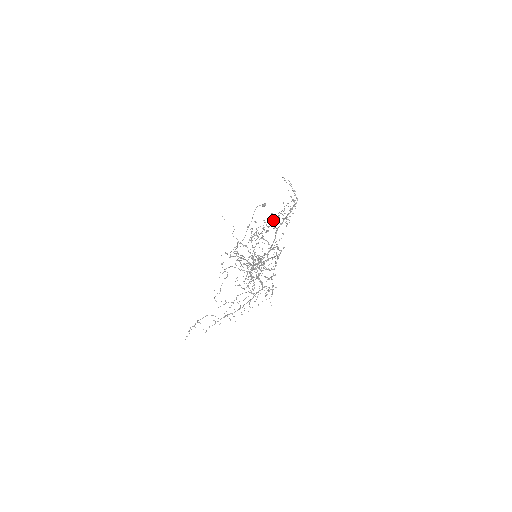
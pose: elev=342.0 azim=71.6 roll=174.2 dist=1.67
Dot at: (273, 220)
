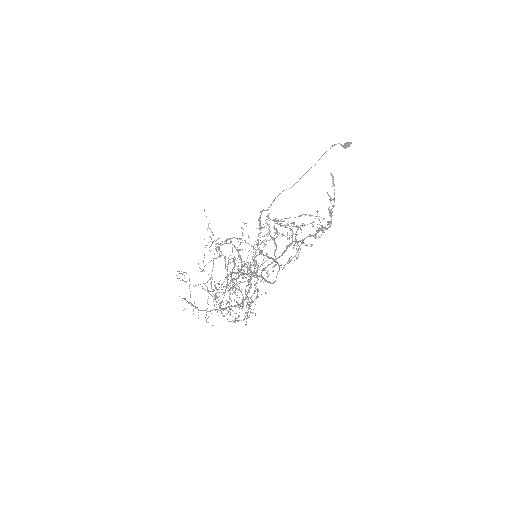
Dot at: (293, 226)
